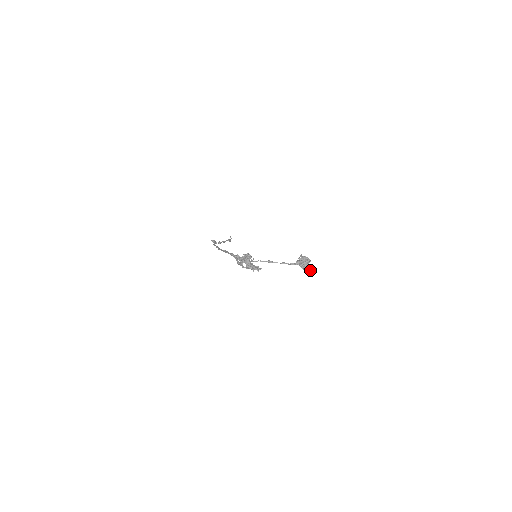
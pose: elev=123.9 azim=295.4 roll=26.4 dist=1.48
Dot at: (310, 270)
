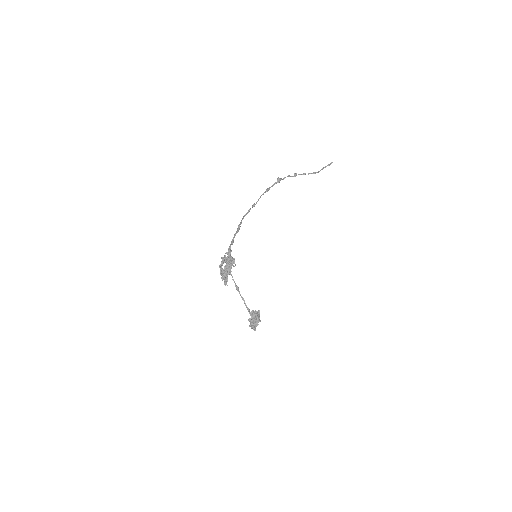
Dot at: (252, 327)
